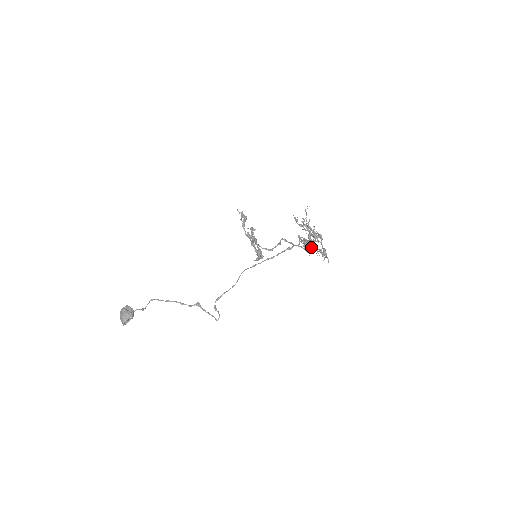
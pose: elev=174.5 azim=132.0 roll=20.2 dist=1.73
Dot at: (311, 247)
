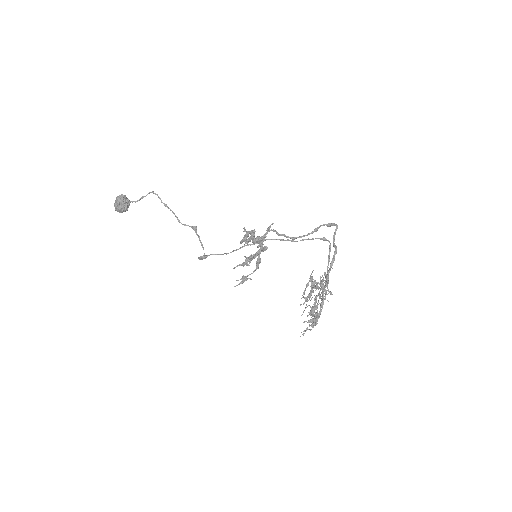
Dot at: occluded
